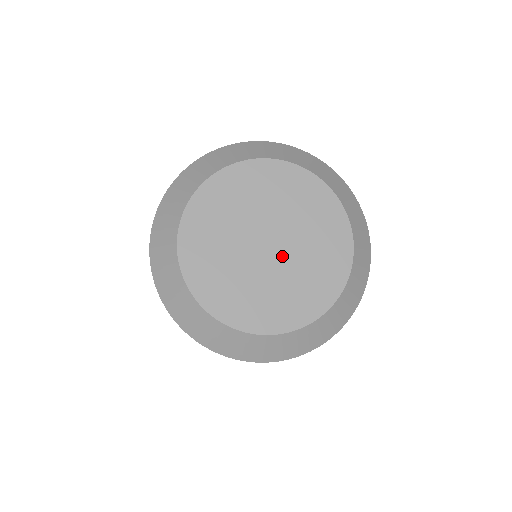
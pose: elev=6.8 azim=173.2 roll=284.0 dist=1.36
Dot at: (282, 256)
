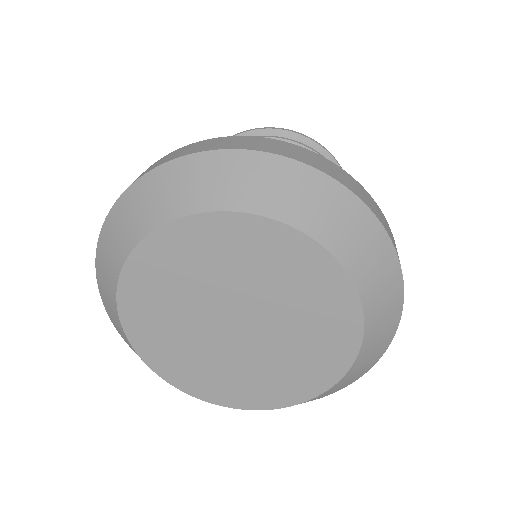
Dot at: (250, 342)
